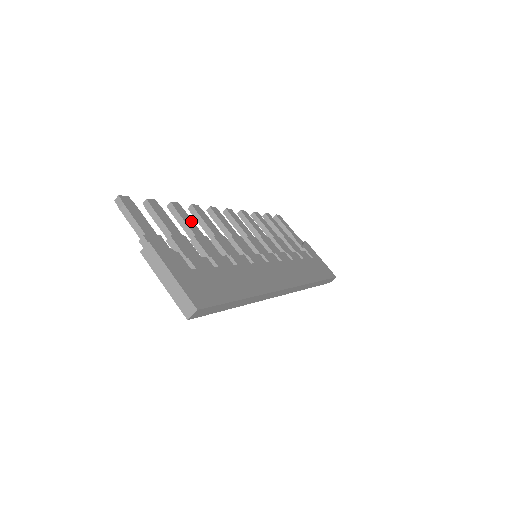
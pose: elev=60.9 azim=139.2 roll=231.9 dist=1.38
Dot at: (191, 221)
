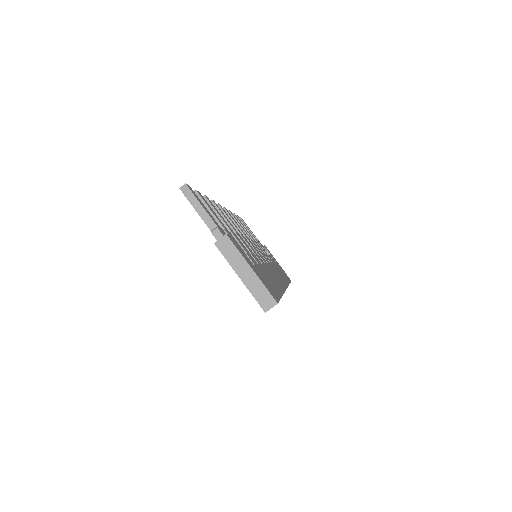
Dot at: (222, 217)
